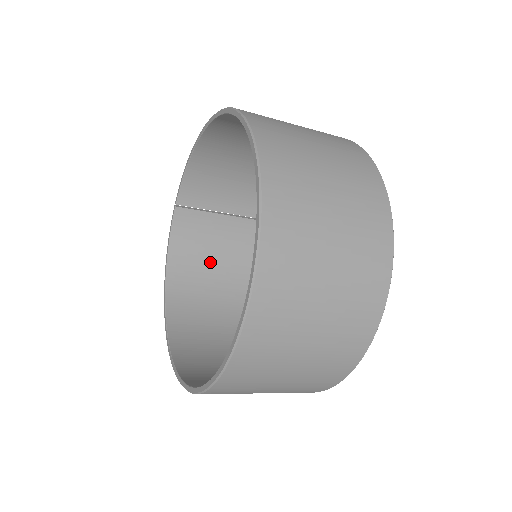
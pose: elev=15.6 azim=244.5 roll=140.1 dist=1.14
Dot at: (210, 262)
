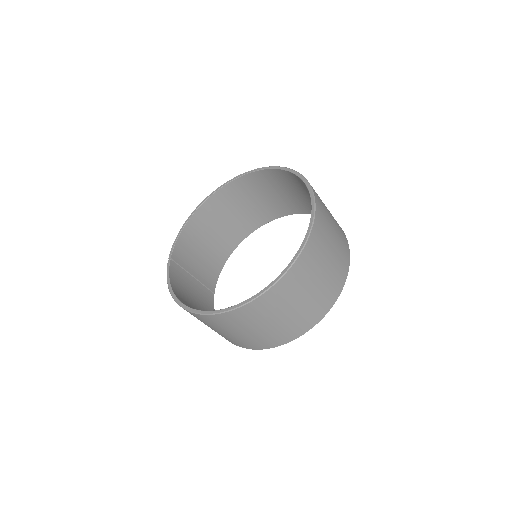
Dot at: (194, 304)
